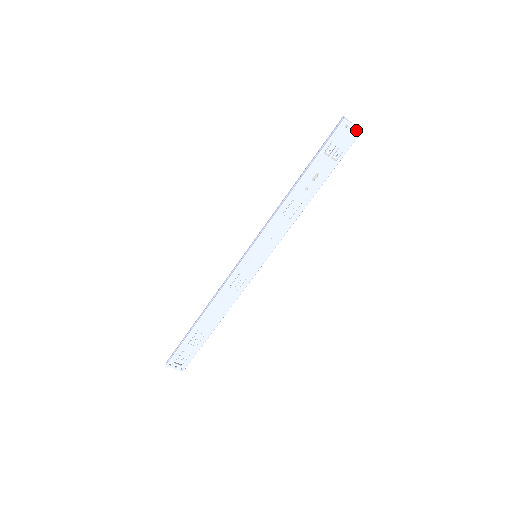
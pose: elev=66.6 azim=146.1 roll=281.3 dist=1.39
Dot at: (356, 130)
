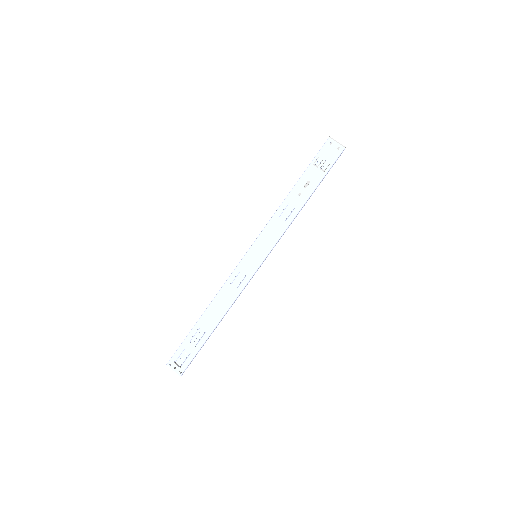
Dot at: (340, 147)
